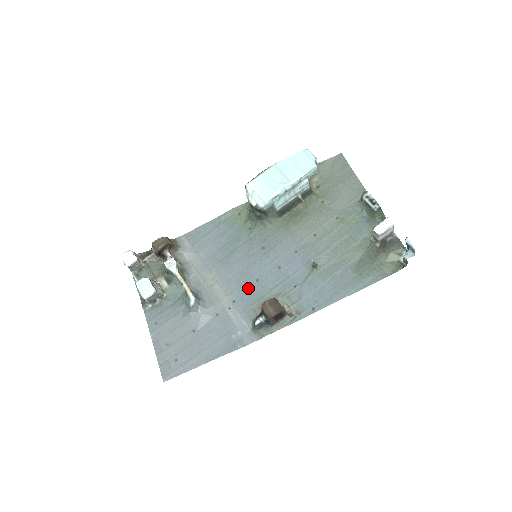
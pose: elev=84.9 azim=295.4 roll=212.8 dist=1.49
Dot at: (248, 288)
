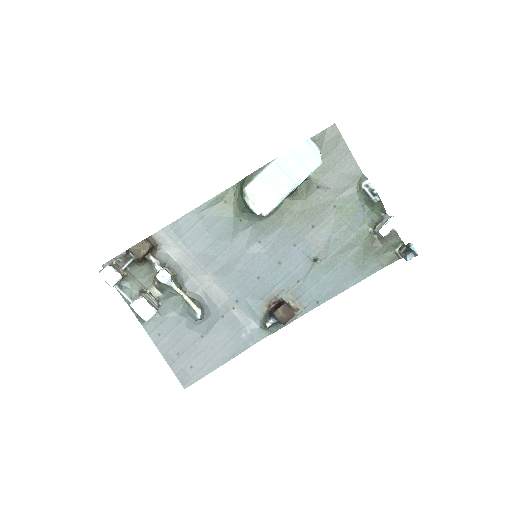
Dot at: (250, 287)
